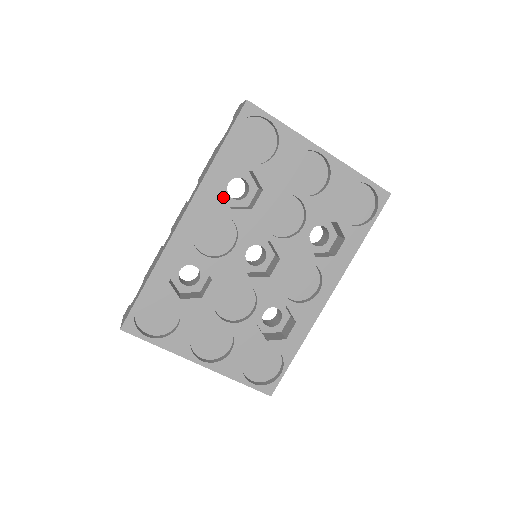
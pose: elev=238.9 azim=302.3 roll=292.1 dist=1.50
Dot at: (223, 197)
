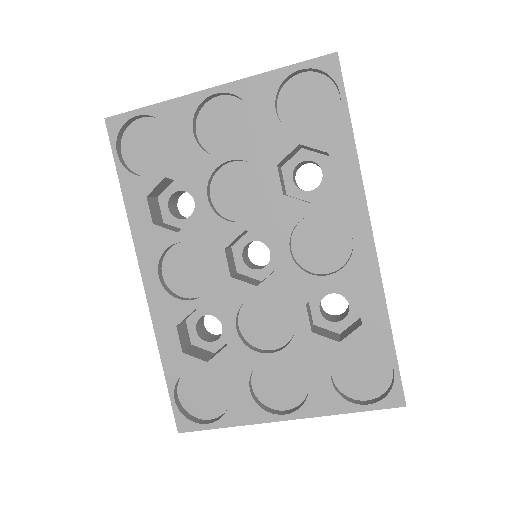
Dot at: (161, 228)
